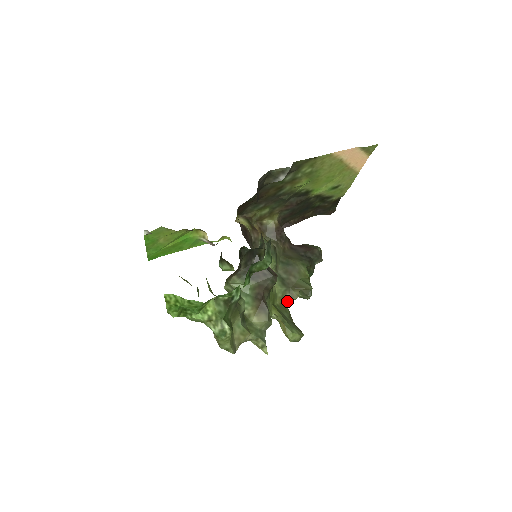
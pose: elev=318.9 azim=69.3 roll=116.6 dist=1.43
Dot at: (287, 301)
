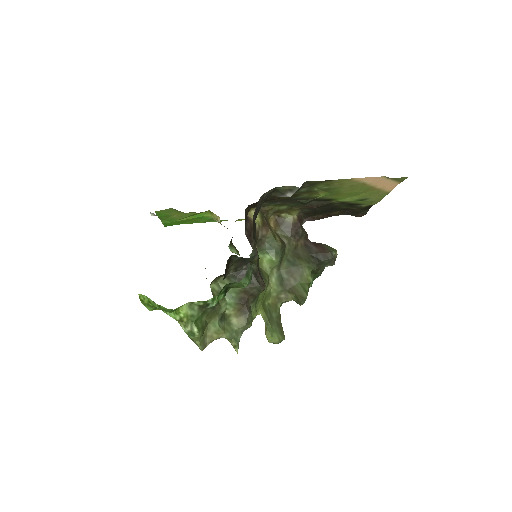
Dot at: (281, 301)
